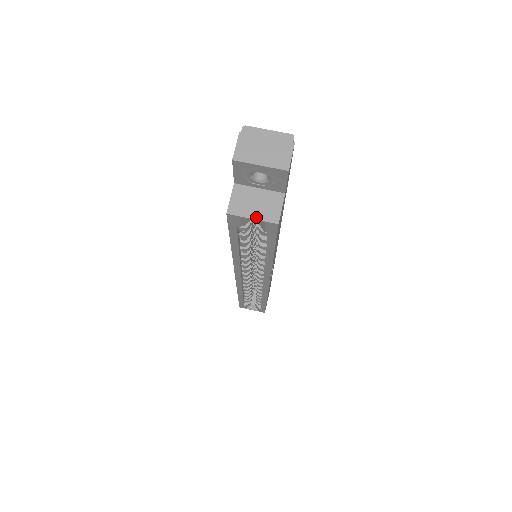
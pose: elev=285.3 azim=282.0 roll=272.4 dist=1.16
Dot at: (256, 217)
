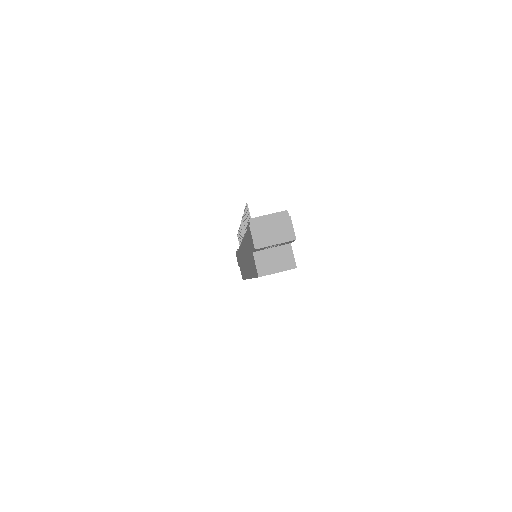
Dot at: (280, 270)
